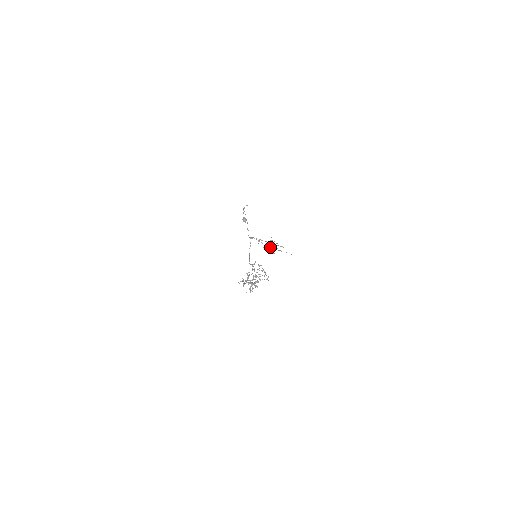
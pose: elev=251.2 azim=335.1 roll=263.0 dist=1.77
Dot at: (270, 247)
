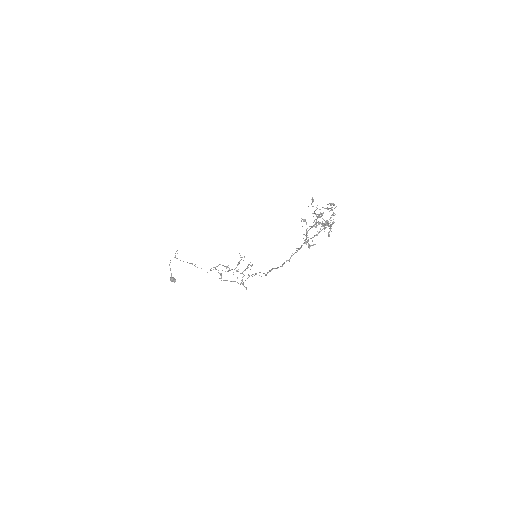
Dot at: occluded
